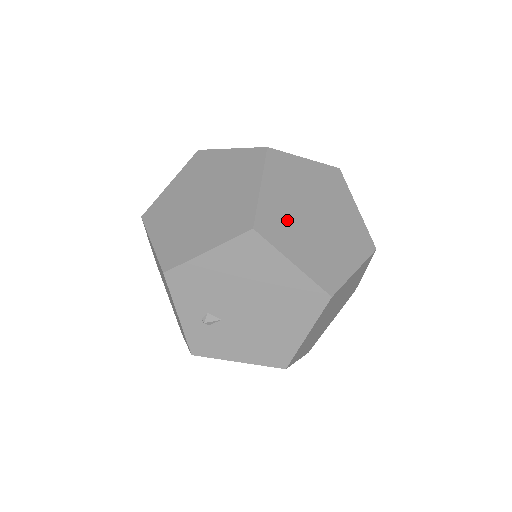
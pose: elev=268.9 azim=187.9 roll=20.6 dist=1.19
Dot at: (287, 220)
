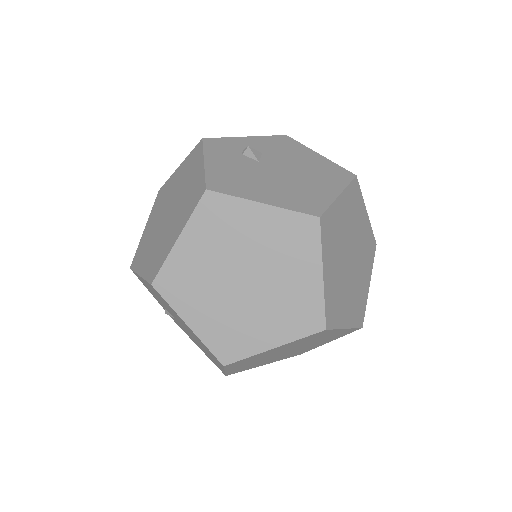
Dot at: (198, 280)
